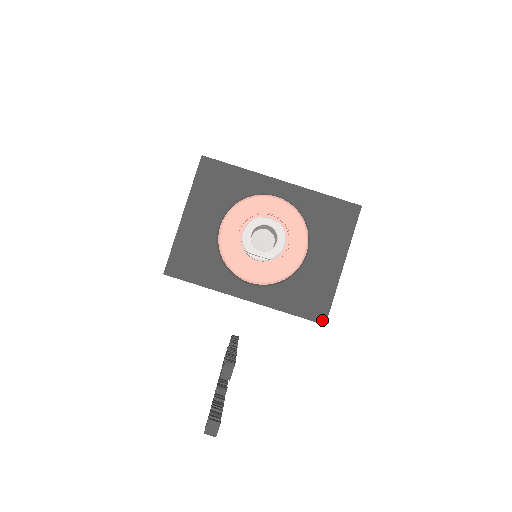
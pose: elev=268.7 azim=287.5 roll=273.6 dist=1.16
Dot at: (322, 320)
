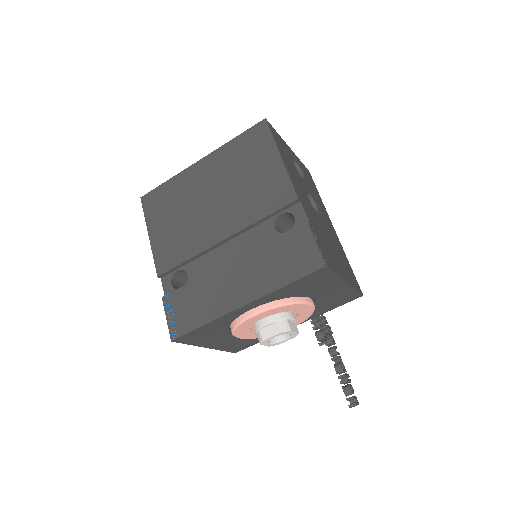
Dot at: occluded
